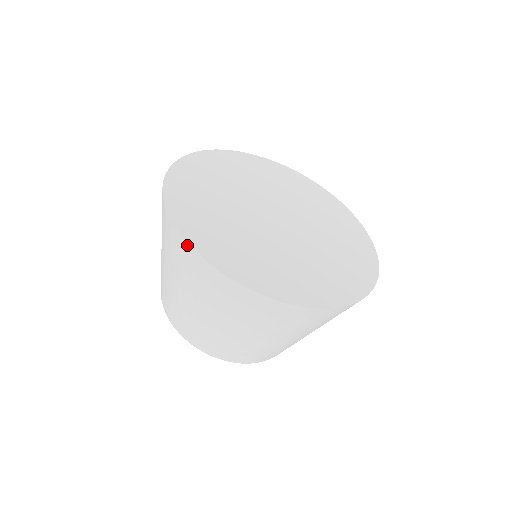
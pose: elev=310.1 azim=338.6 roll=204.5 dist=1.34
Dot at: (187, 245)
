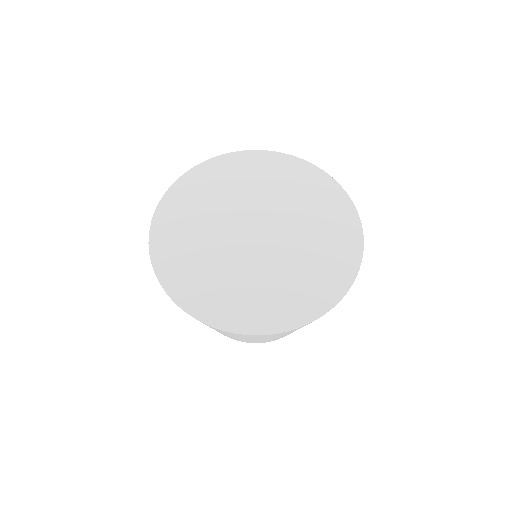
Dot at: occluded
